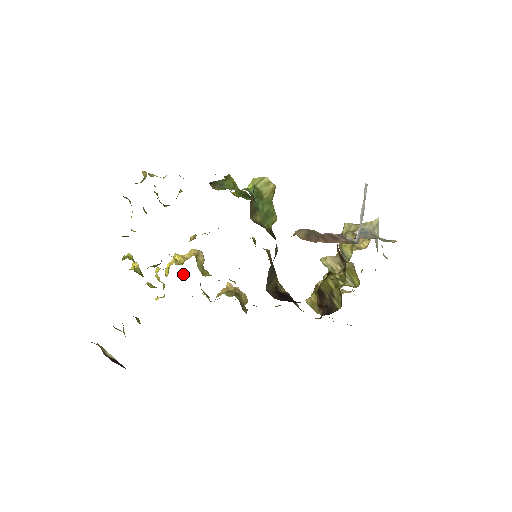
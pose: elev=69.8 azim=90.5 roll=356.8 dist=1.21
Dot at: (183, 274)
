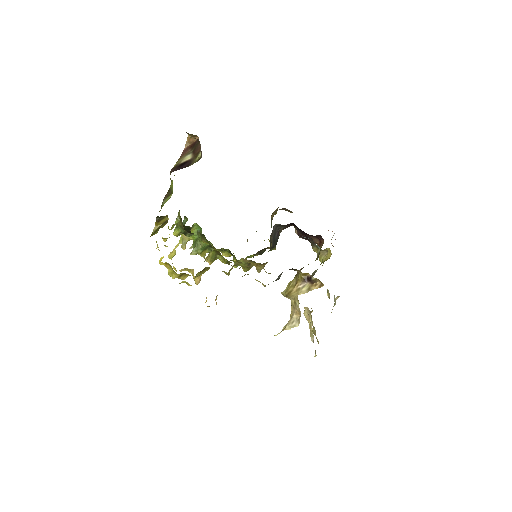
Dot at: occluded
